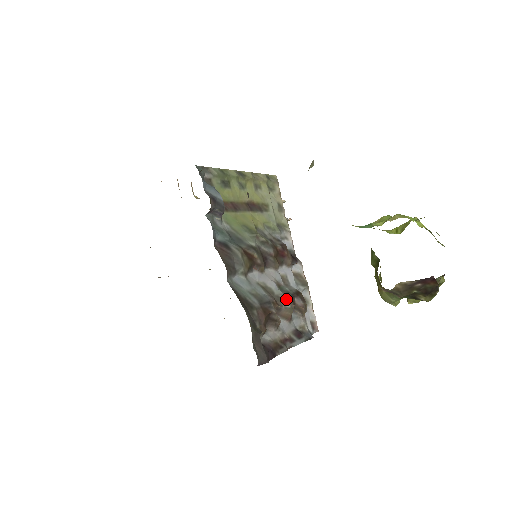
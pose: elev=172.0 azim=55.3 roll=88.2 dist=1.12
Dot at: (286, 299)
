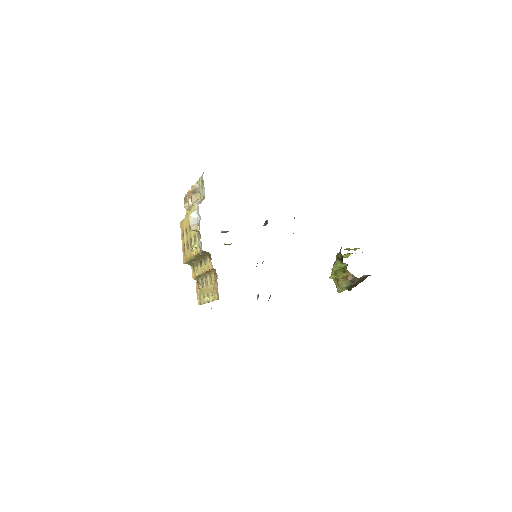
Dot at: occluded
